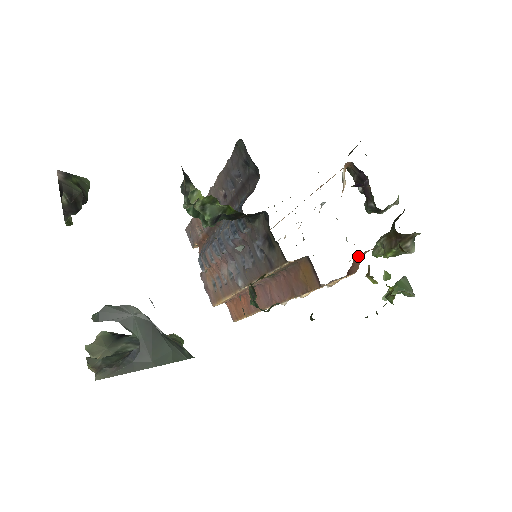
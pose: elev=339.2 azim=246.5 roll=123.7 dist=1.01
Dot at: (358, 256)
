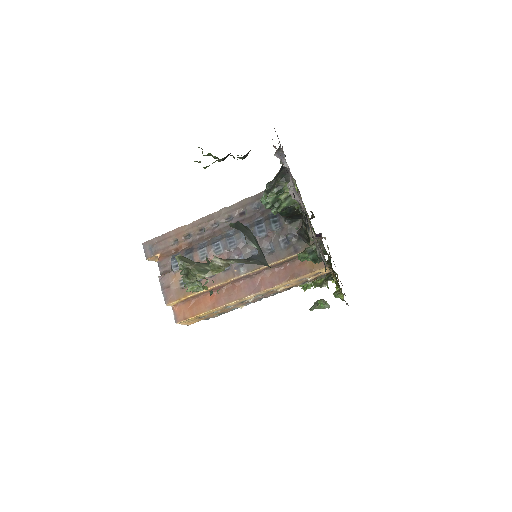
Dot at: occluded
